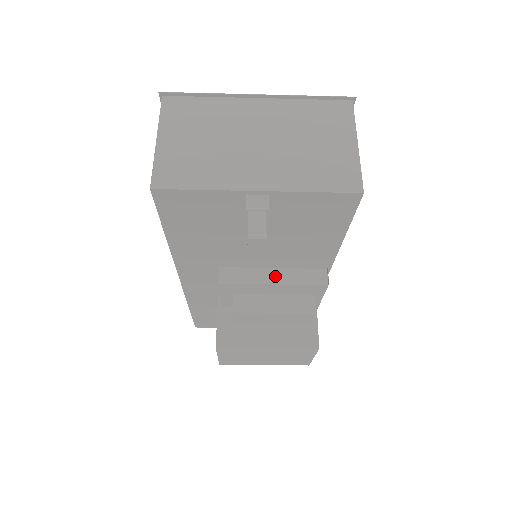
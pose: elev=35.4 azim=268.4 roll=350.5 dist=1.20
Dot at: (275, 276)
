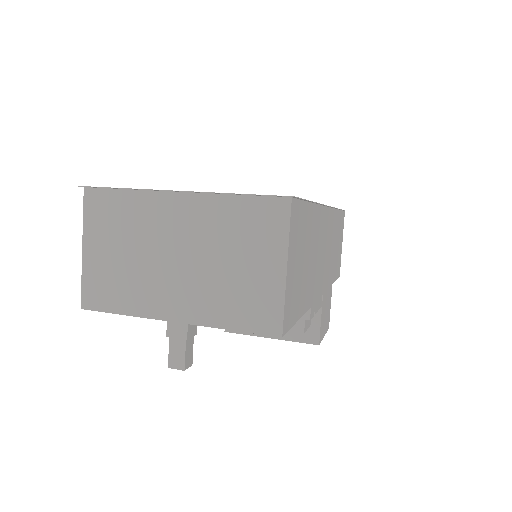
Dot at: occluded
